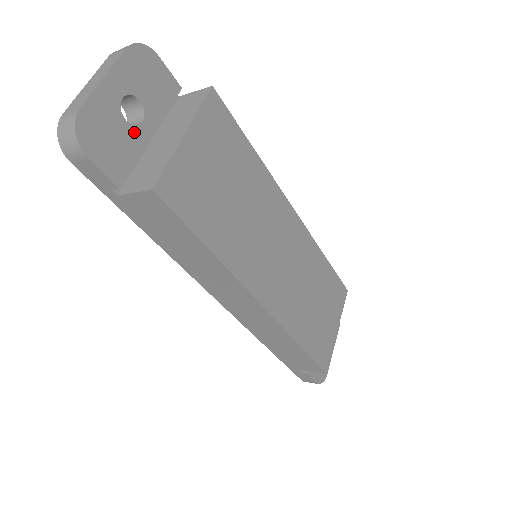
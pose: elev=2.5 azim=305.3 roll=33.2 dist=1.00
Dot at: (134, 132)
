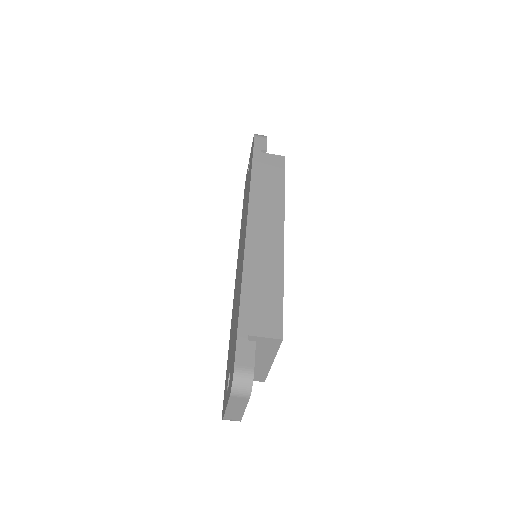
Dot at: occluded
